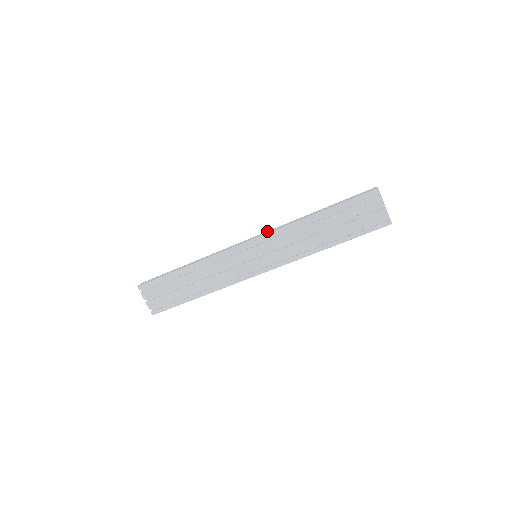
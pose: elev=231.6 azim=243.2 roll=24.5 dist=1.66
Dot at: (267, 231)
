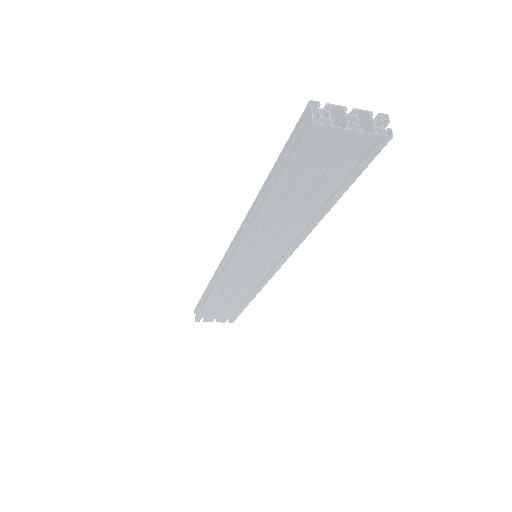
Dot at: (236, 234)
